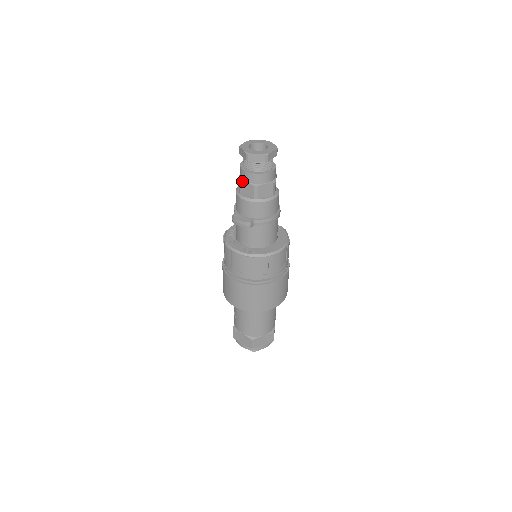
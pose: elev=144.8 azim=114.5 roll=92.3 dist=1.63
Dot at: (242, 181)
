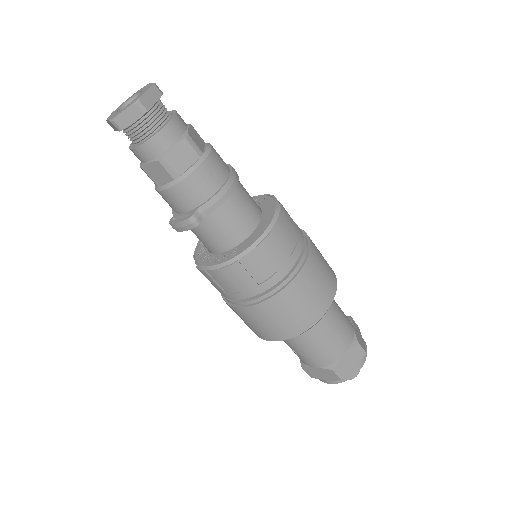
Dot at: (143, 166)
